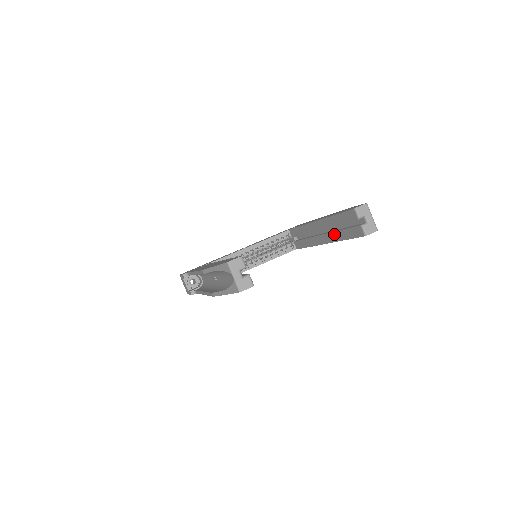
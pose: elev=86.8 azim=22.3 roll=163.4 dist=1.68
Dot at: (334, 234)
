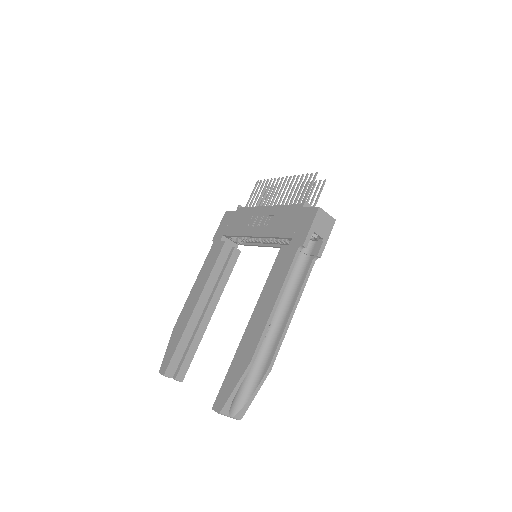
Dot at: occluded
